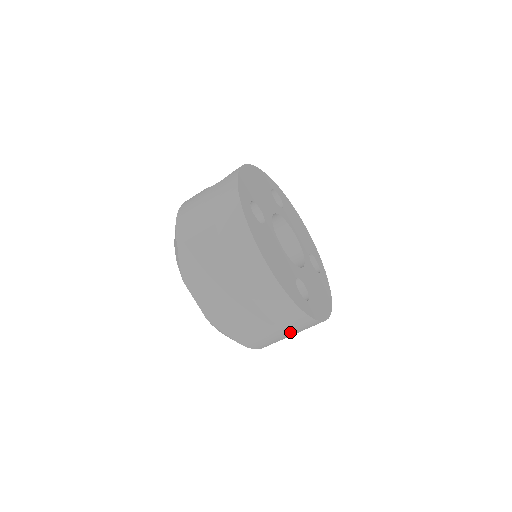
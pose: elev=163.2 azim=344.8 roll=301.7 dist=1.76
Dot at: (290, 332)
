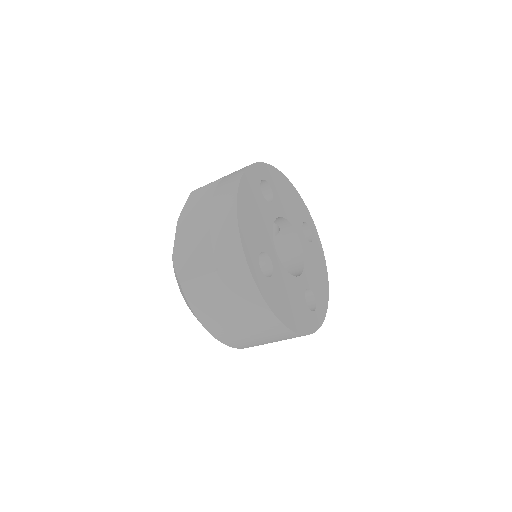
Dot at: (231, 301)
